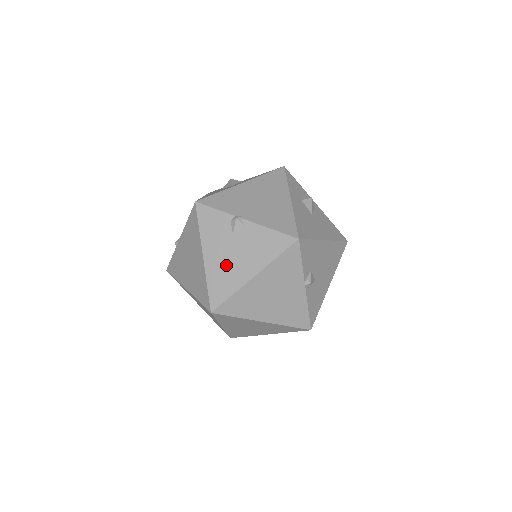
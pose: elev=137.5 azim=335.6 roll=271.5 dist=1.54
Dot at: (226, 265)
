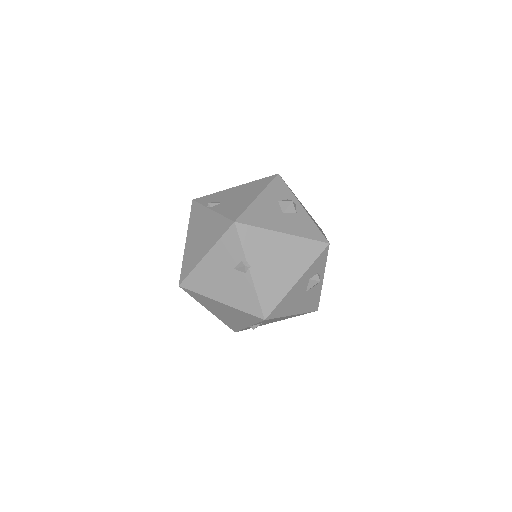
Dot at: (212, 277)
